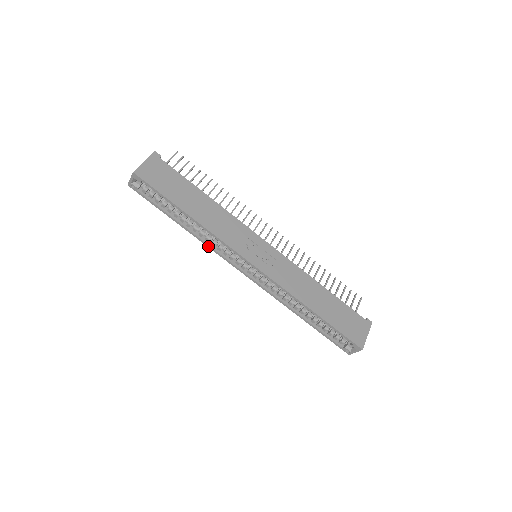
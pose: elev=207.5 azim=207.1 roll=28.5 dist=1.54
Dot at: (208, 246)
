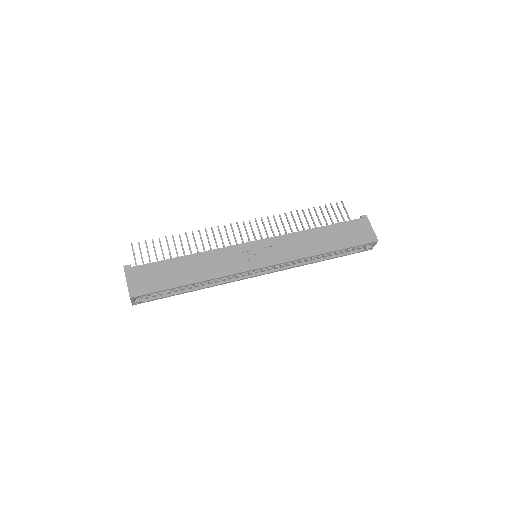
Dot at: (222, 284)
